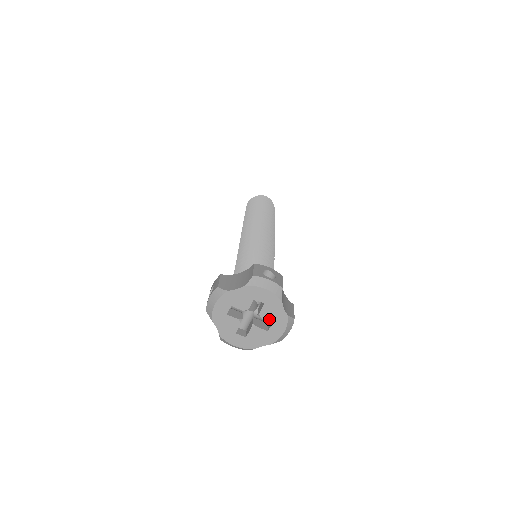
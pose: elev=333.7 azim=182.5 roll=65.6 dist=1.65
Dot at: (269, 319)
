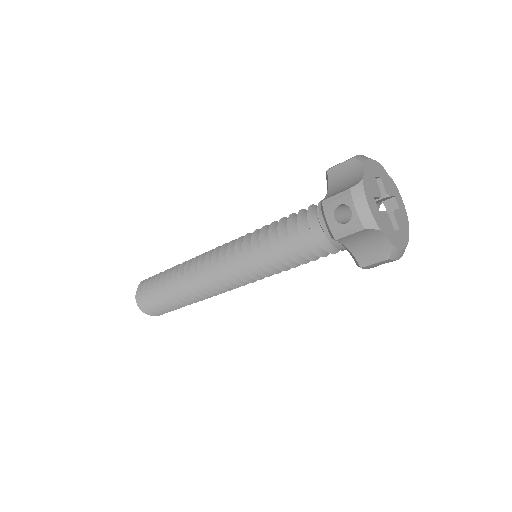
Dot at: (398, 223)
